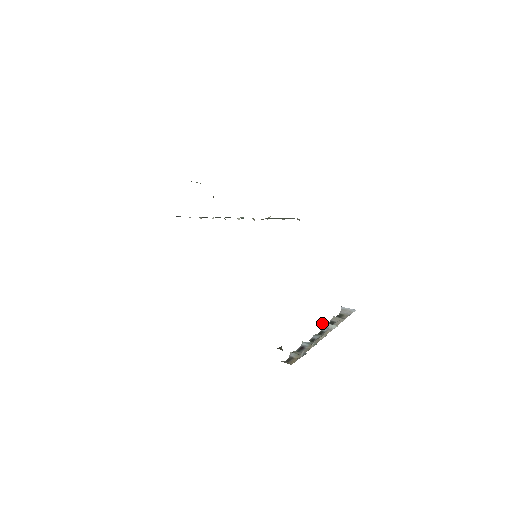
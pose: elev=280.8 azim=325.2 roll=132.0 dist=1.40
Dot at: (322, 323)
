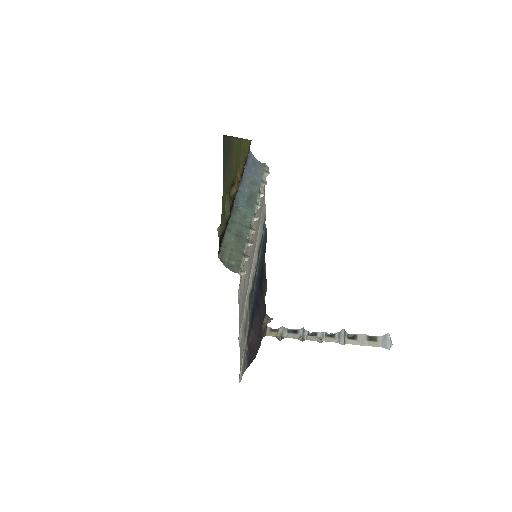
Dot at: (343, 330)
